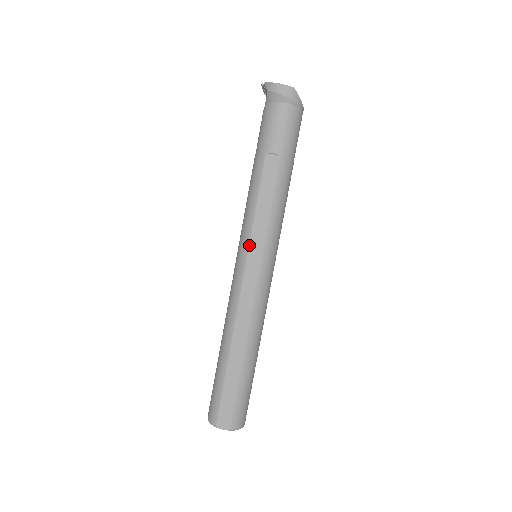
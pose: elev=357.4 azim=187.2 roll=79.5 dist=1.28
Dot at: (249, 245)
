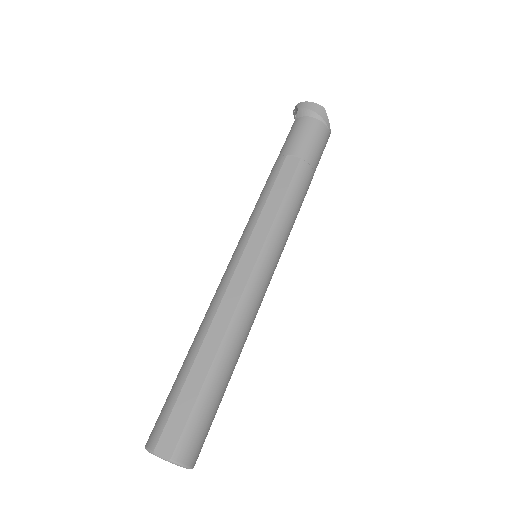
Dot at: (251, 234)
